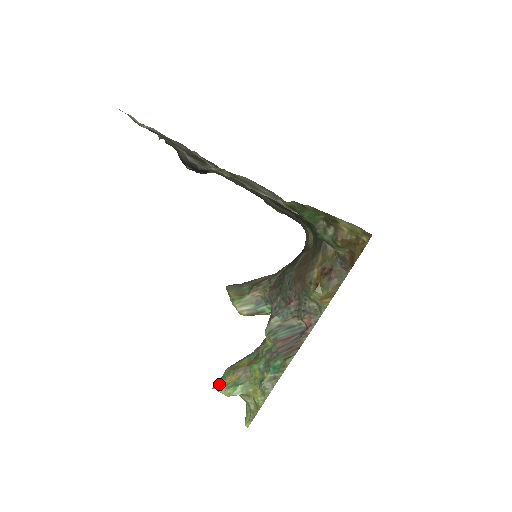
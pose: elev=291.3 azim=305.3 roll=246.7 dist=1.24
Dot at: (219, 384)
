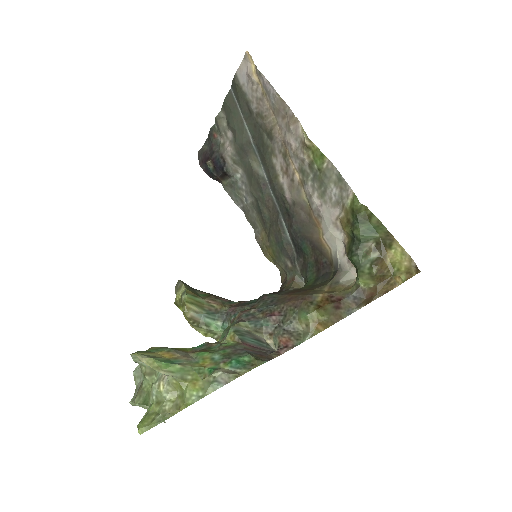
Dot at: (144, 353)
